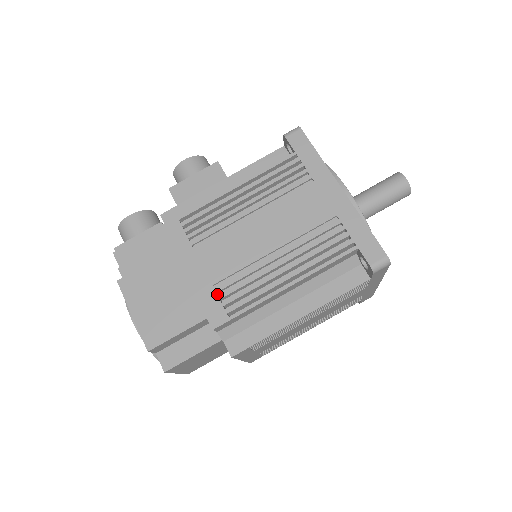
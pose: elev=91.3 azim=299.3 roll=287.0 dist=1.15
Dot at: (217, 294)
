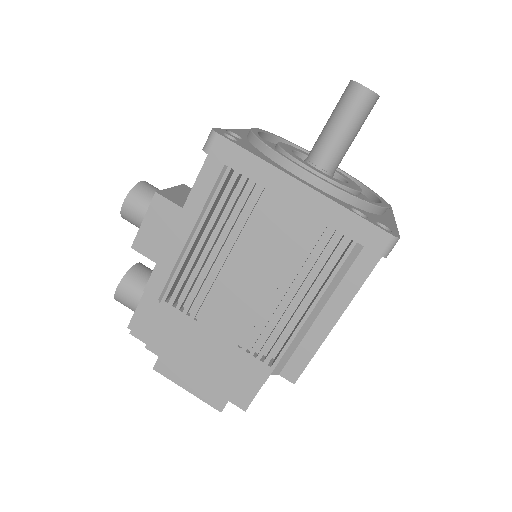
Dot at: (247, 351)
